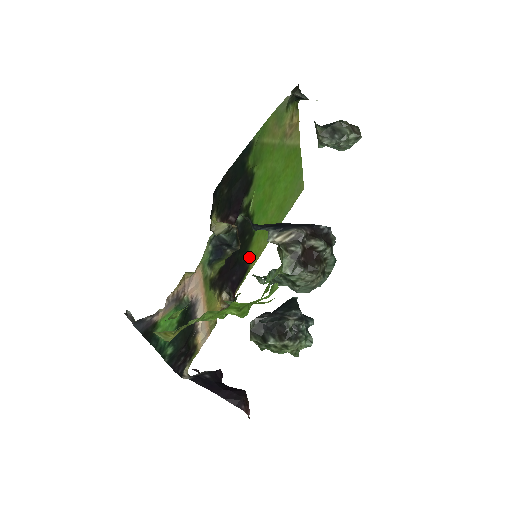
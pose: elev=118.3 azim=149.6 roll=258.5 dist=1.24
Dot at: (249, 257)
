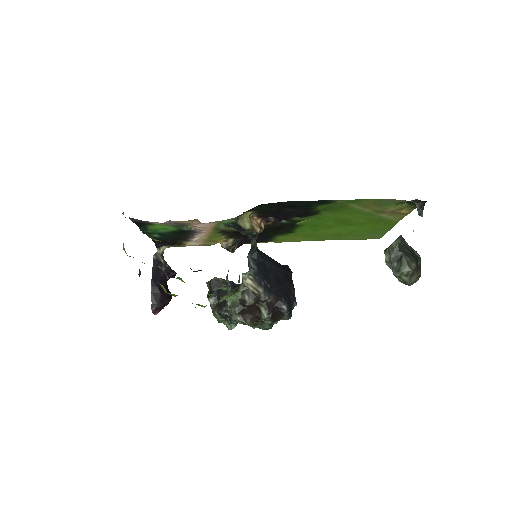
Dot at: (276, 237)
